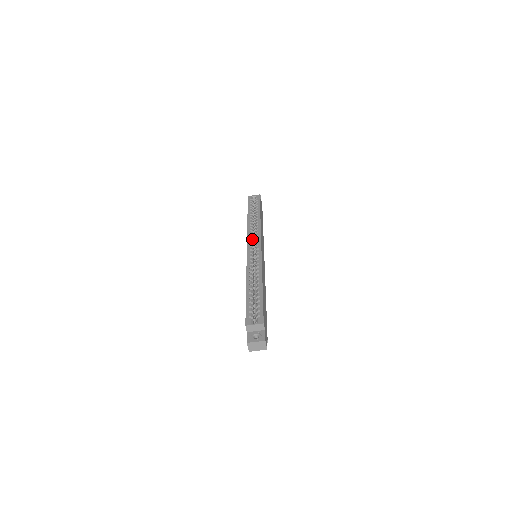
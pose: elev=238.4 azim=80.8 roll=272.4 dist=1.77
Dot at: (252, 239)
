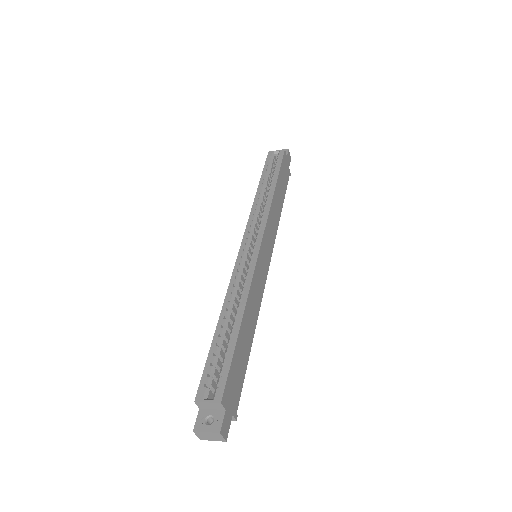
Dot at: (252, 229)
